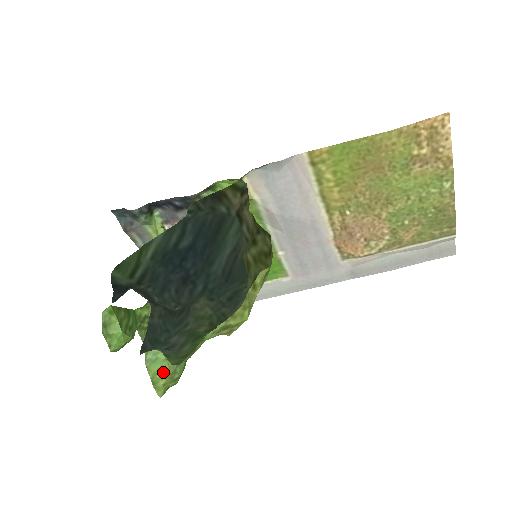
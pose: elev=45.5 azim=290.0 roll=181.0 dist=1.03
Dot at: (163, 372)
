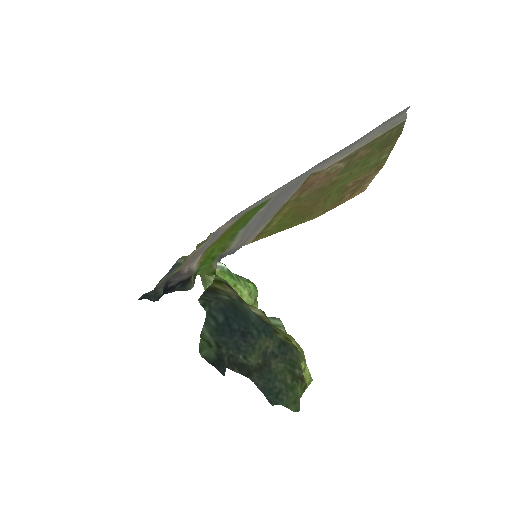
Dot at: occluded
